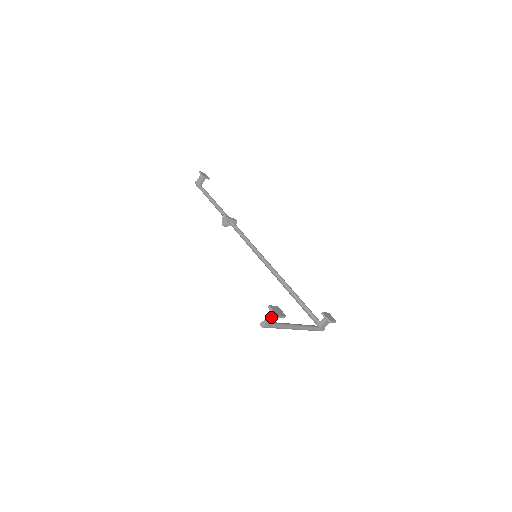
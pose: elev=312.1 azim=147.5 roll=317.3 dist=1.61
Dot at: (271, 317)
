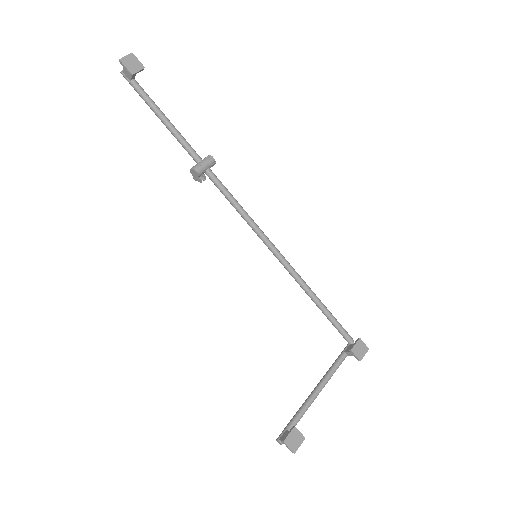
Dot at: occluded
